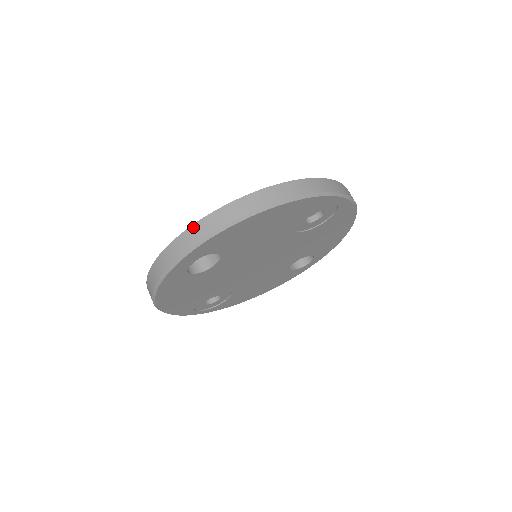
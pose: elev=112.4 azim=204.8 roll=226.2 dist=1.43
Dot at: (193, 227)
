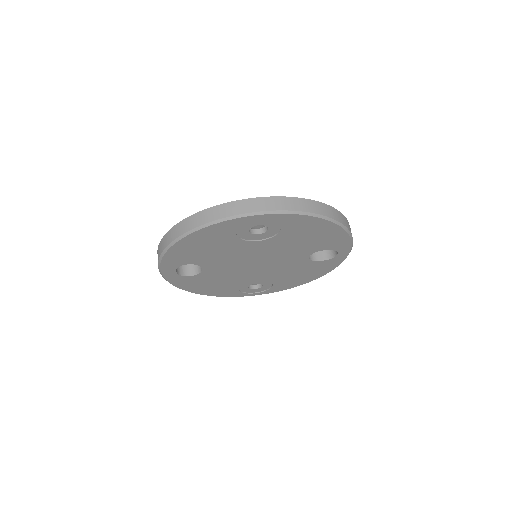
Dot at: (158, 249)
